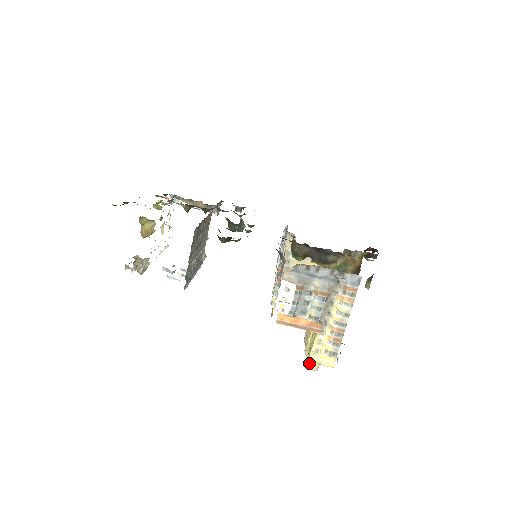
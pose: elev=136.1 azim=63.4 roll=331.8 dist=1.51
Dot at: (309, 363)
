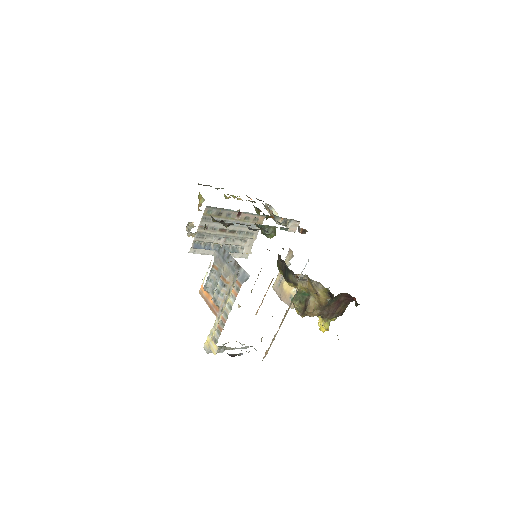
Dot at: (205, 342)
